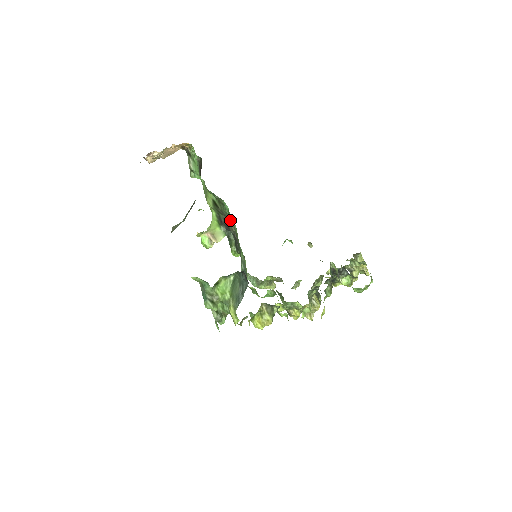
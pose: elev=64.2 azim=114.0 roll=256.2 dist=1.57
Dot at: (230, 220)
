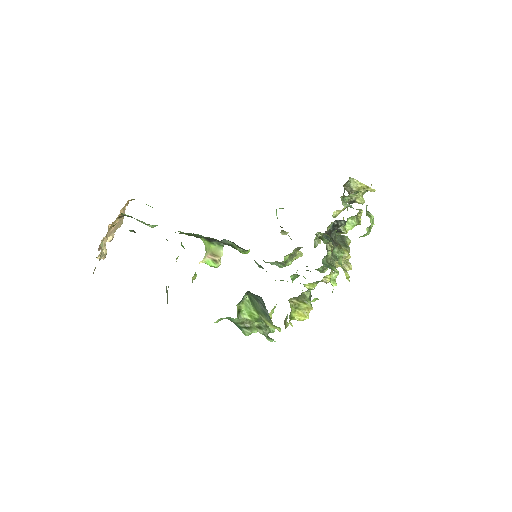
Dot at: (212, 238)
